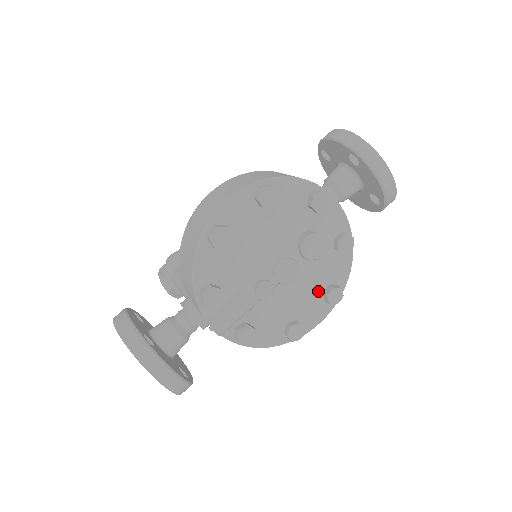
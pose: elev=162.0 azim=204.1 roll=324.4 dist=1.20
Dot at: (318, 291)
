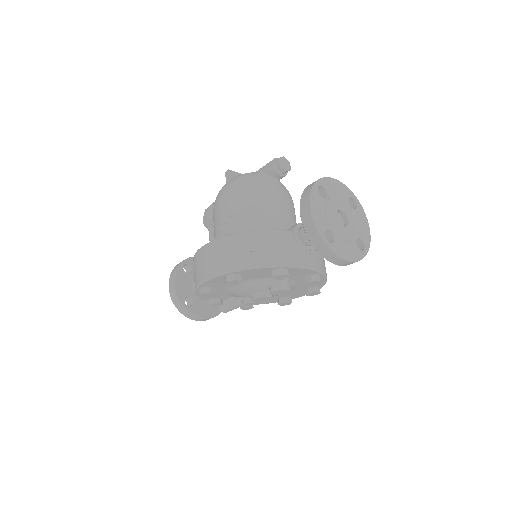
Dot at: (299, 289)
